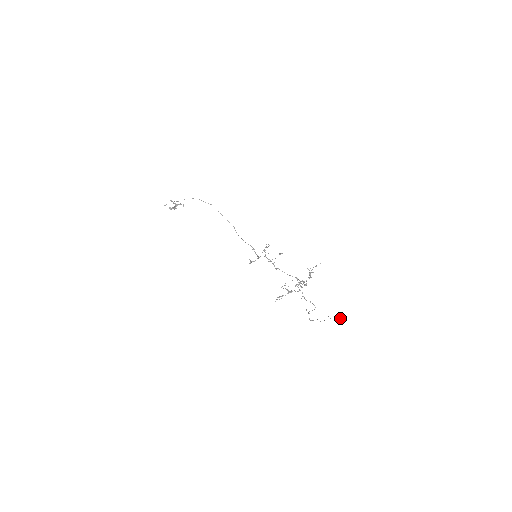
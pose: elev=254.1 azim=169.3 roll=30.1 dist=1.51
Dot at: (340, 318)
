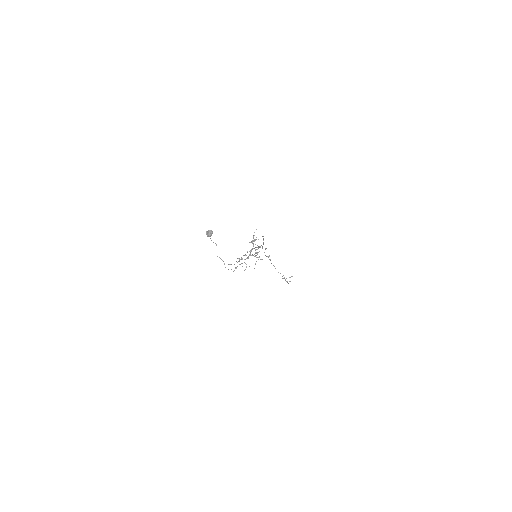
Dot at: (208, 232)
